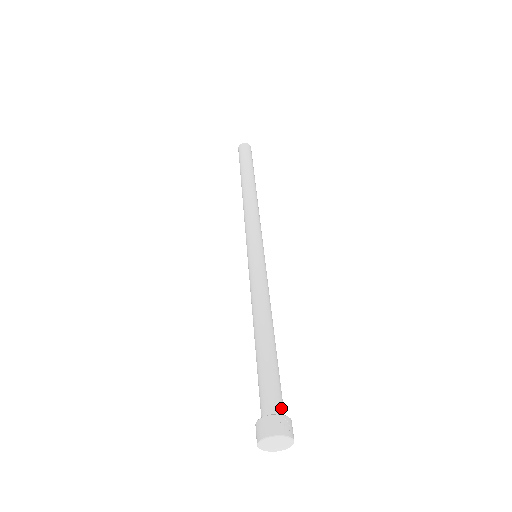
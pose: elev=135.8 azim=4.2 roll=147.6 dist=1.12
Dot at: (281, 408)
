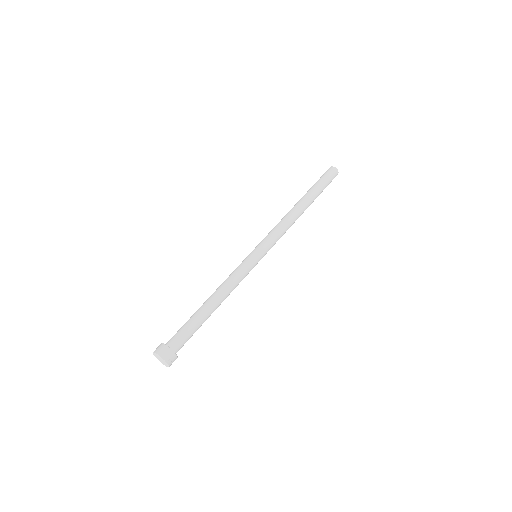
Dot at: (179, 348)
